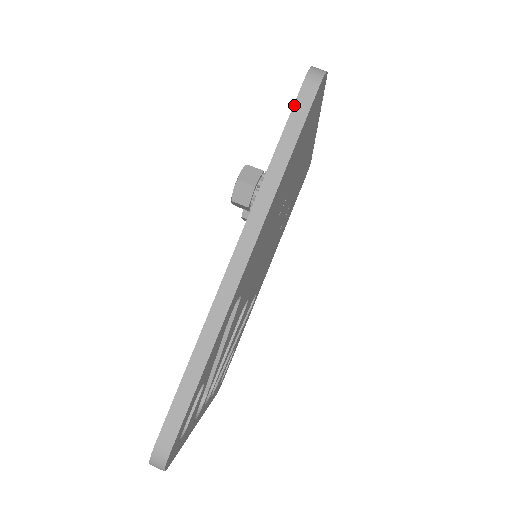
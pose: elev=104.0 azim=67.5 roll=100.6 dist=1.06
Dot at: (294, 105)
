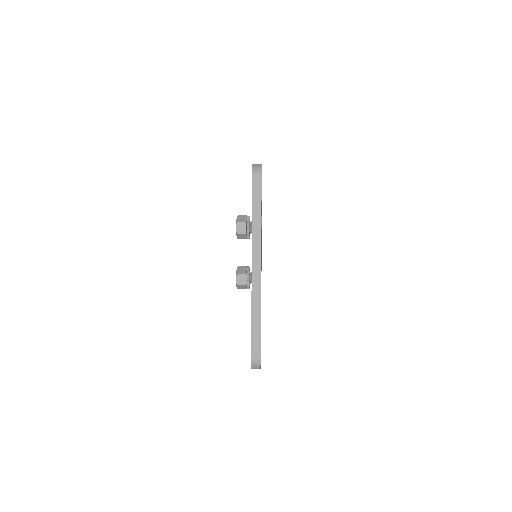
Dot at: occluded
